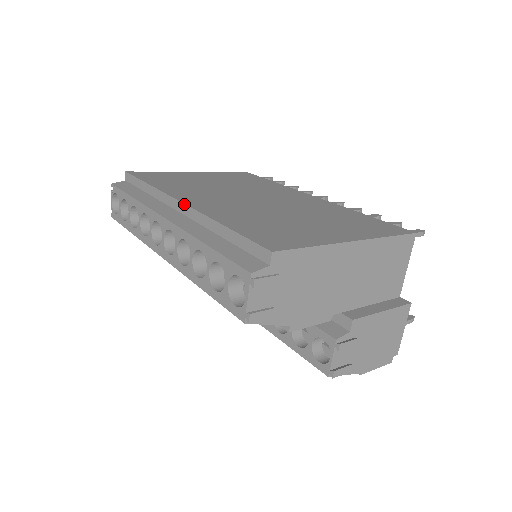
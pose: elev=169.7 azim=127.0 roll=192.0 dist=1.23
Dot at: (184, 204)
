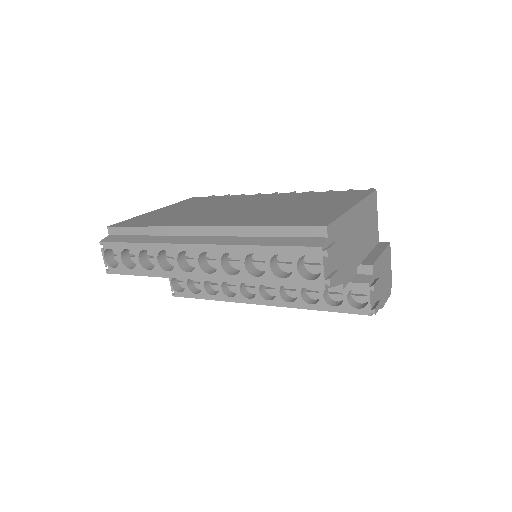
Dot at: (206, 227)
